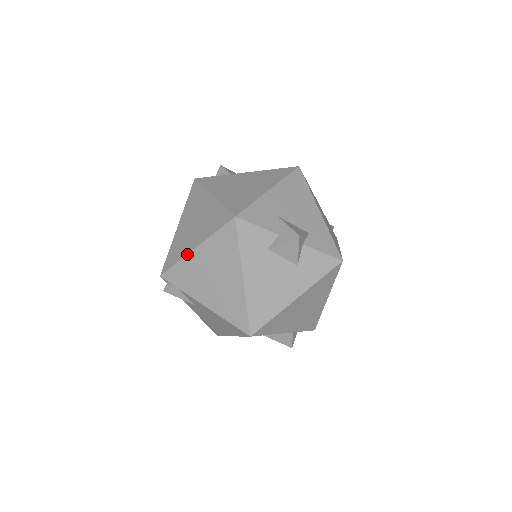
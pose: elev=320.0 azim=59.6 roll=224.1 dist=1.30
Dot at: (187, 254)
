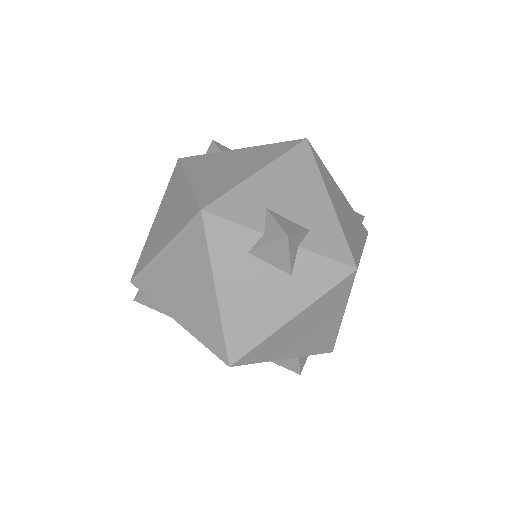
Dot at: (154, 257)
